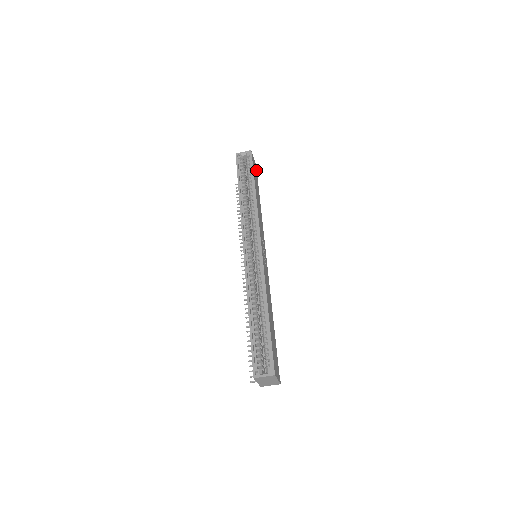
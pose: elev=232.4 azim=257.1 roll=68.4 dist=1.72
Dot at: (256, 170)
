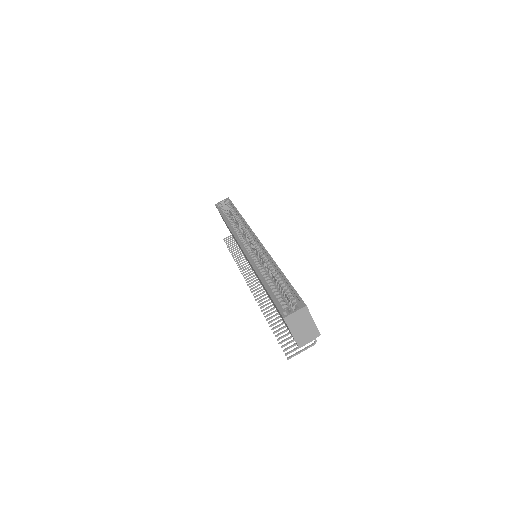
Dot at: occluded
